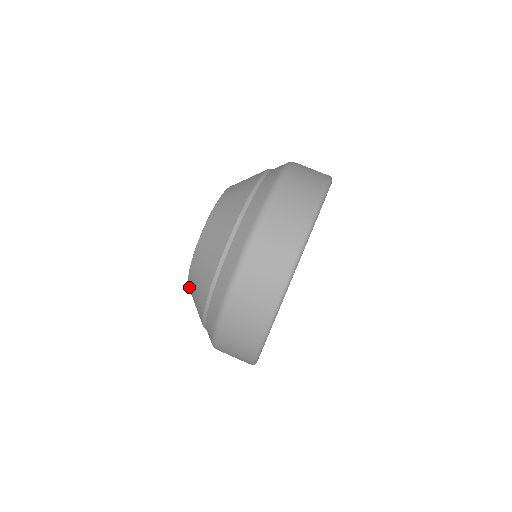
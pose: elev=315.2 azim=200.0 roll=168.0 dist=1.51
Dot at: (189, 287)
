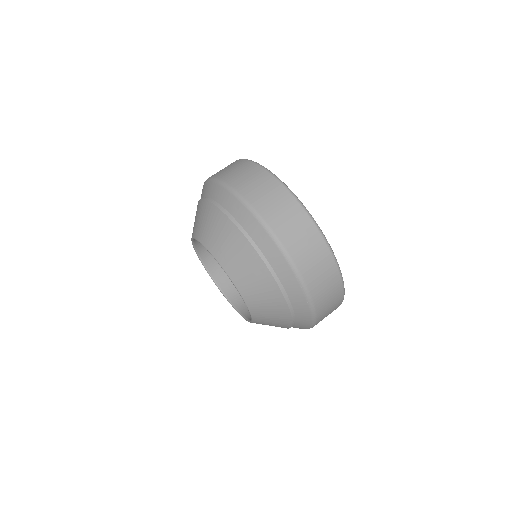
Dot at: occluded
